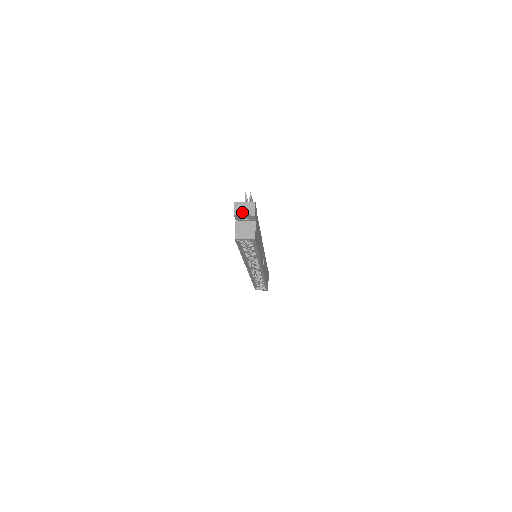
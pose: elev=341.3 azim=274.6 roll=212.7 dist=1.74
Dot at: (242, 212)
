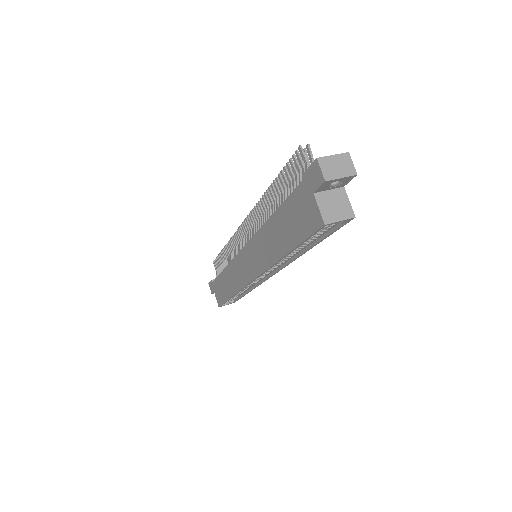
Dot at: (336, 173)
